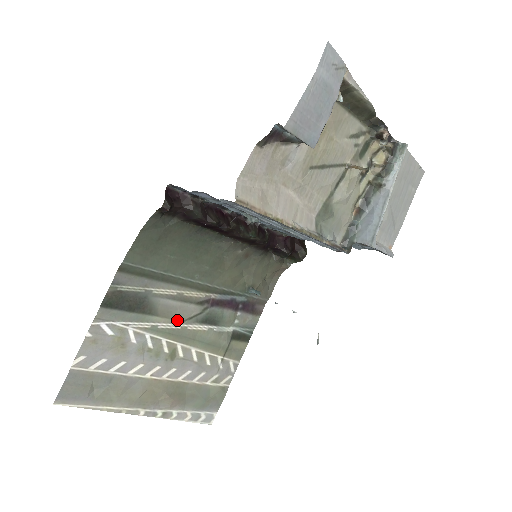
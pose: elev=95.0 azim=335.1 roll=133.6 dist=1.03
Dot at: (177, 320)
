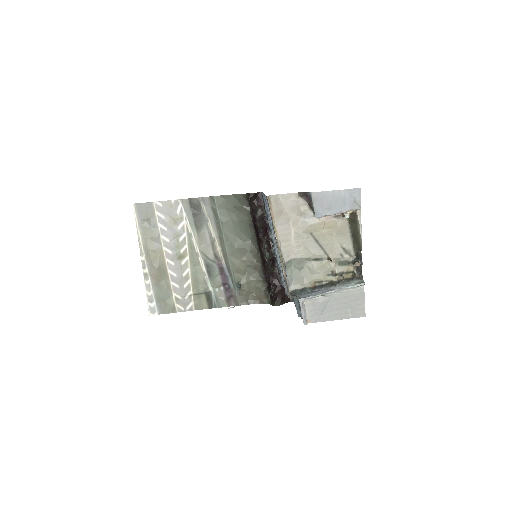
Dot at: (200, 247)
